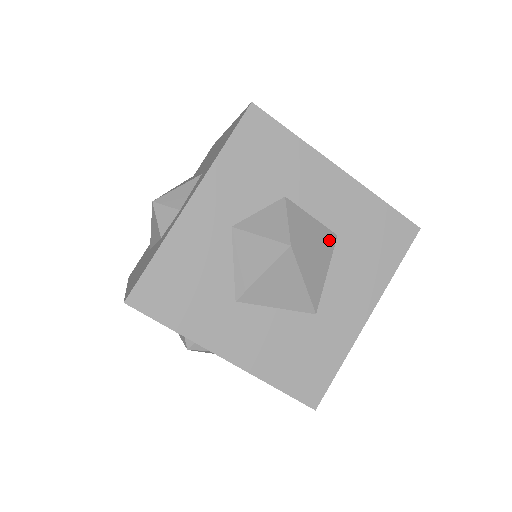
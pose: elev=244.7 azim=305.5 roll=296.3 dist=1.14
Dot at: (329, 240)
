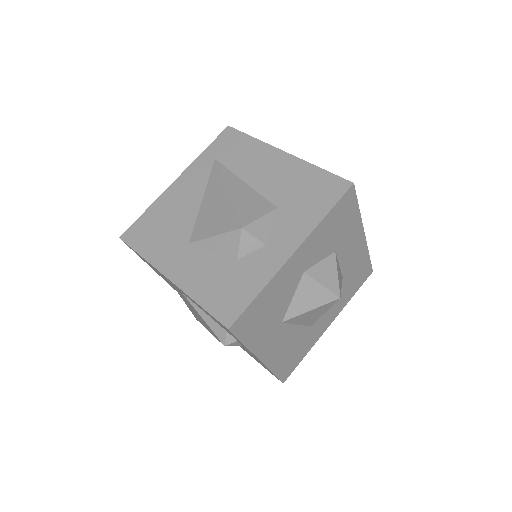
Dot at: occluded
